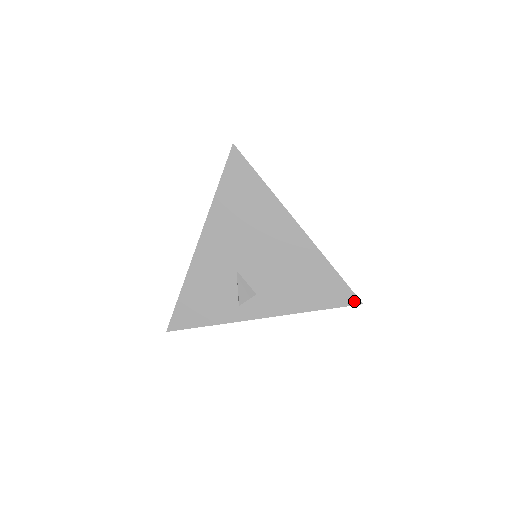
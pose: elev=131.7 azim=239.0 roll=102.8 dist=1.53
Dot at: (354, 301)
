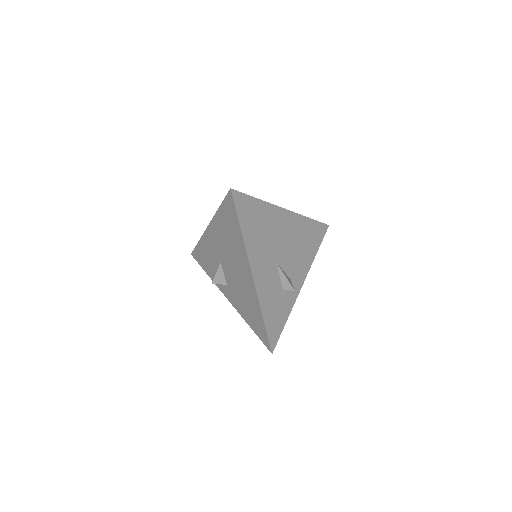
Dot at: (268, 347)
